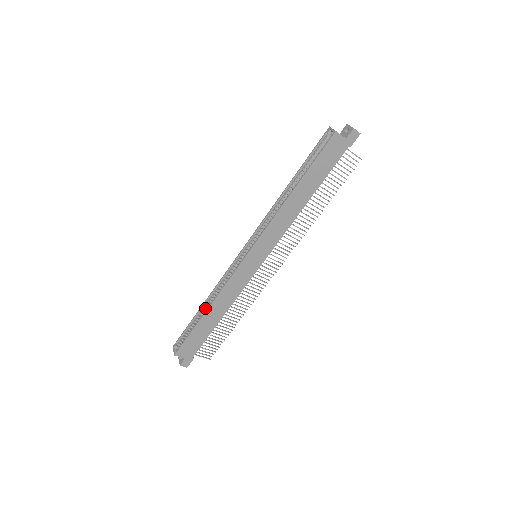
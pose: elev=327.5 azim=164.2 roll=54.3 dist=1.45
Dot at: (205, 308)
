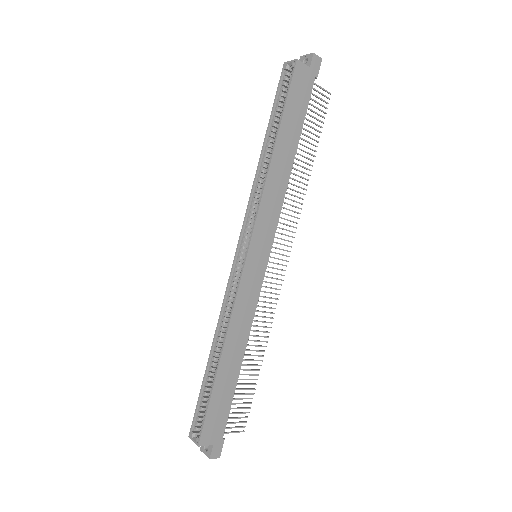
Dot at: (215, 357)
